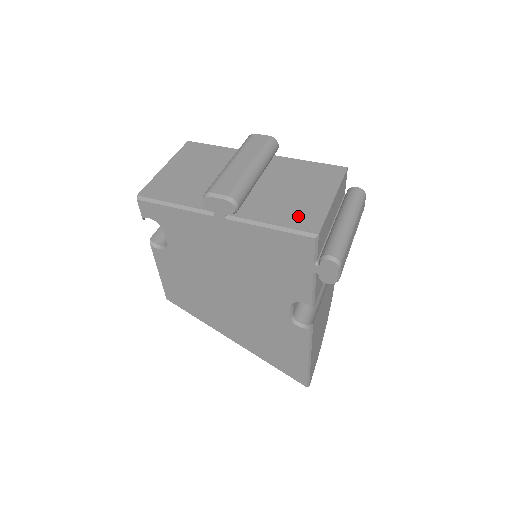
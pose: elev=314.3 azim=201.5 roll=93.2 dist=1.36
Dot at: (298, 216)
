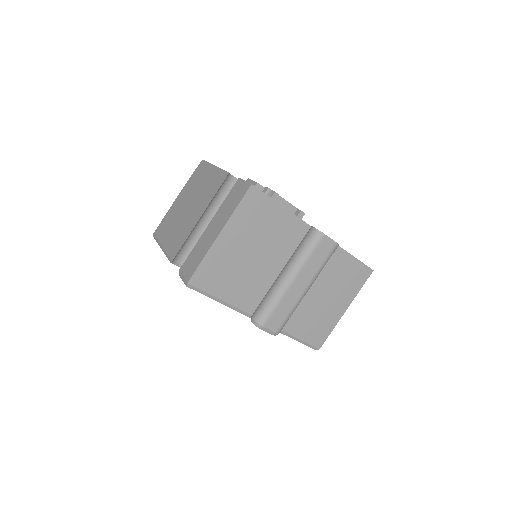
Dot at: (314, 329)
